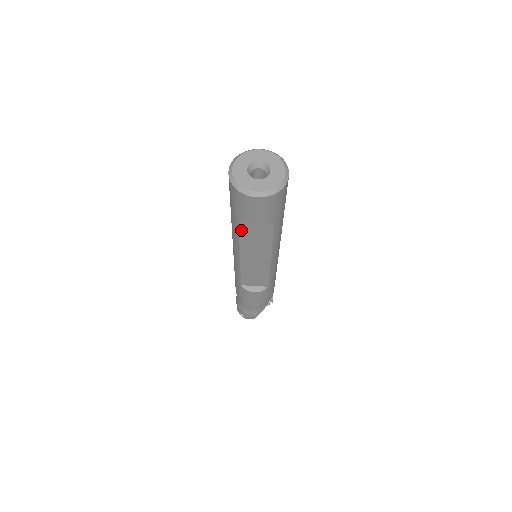
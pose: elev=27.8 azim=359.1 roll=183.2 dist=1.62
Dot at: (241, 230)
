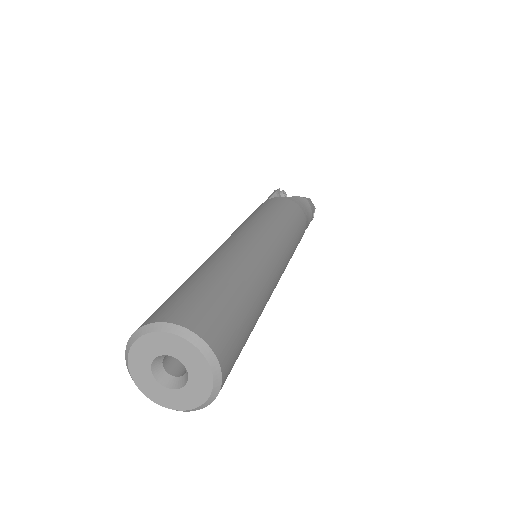
Dot at: occluded
